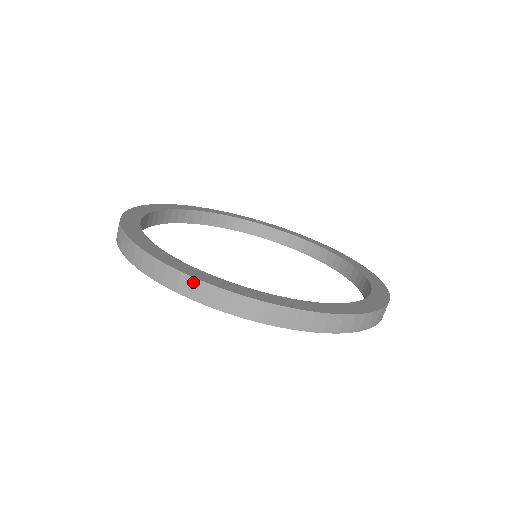
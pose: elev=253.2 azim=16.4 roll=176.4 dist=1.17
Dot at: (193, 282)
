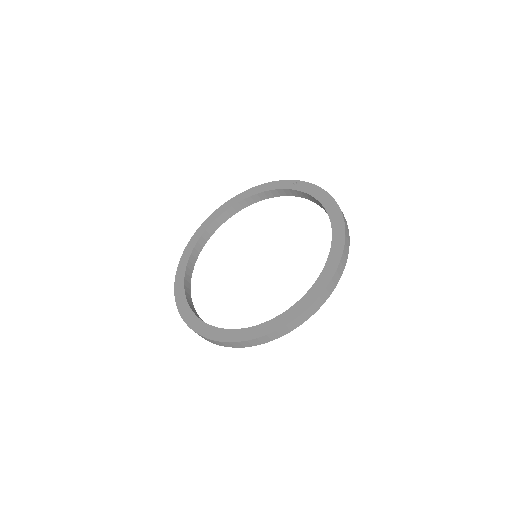
Dot at: (185, 321)
